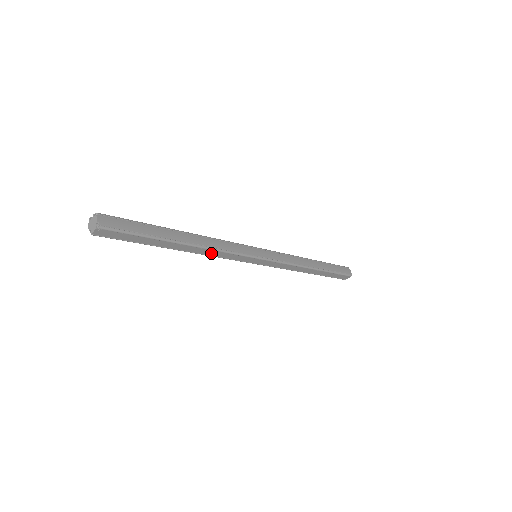
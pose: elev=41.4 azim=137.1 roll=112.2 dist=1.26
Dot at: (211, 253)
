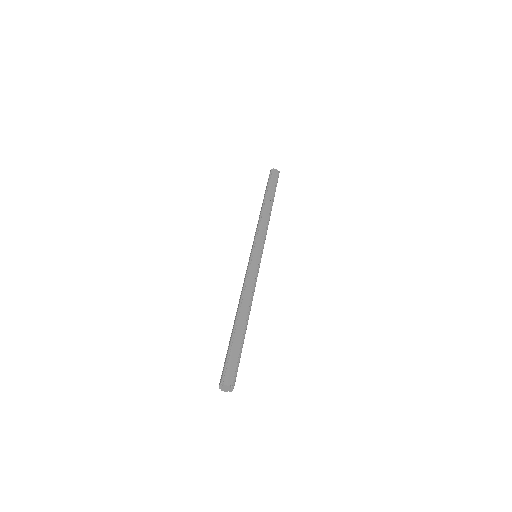
Dot at: occluded
